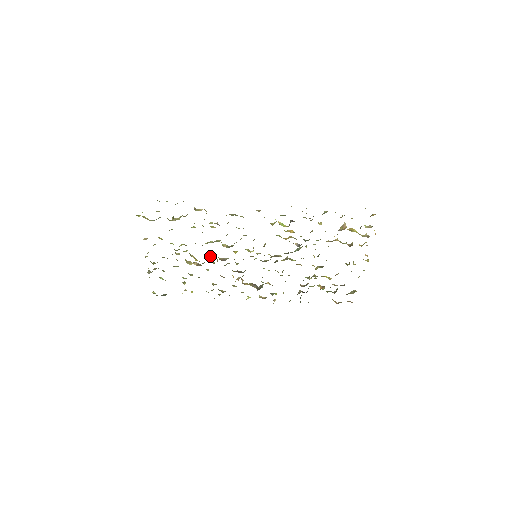
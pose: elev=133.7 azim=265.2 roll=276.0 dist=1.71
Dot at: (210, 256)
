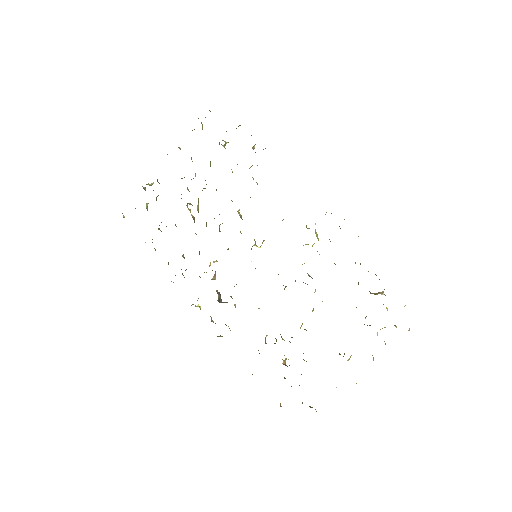
Dot at: occluded
